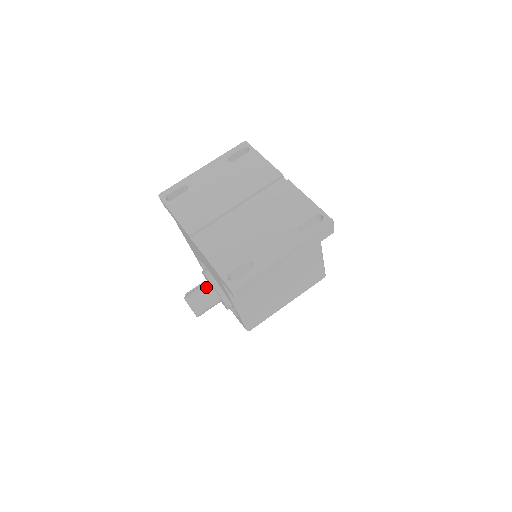
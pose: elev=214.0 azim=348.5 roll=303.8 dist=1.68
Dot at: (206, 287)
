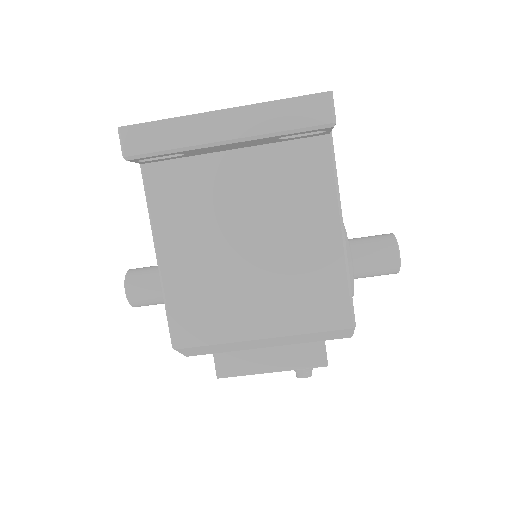
Dot at: occluded
